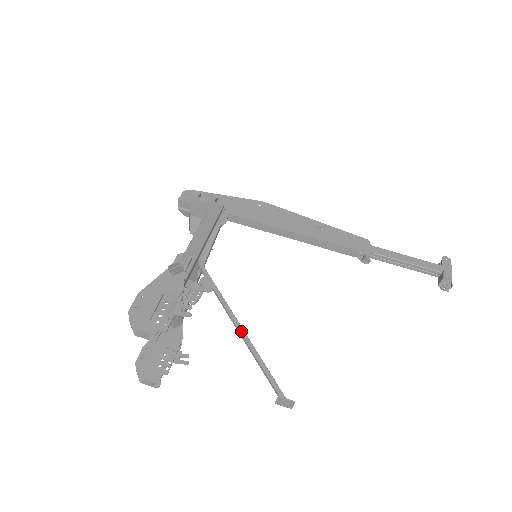
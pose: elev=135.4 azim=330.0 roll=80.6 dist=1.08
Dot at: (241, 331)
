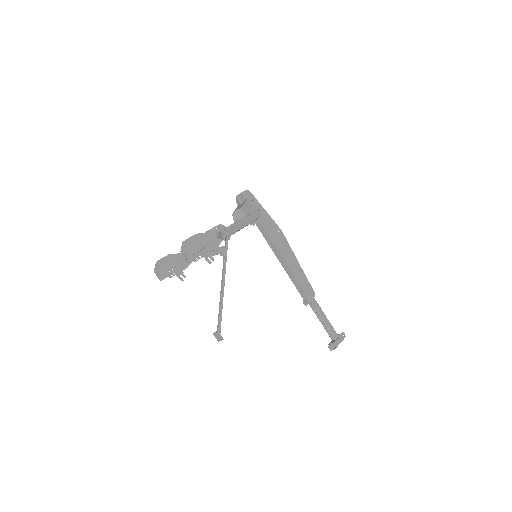
Dot at: (223, 288)
